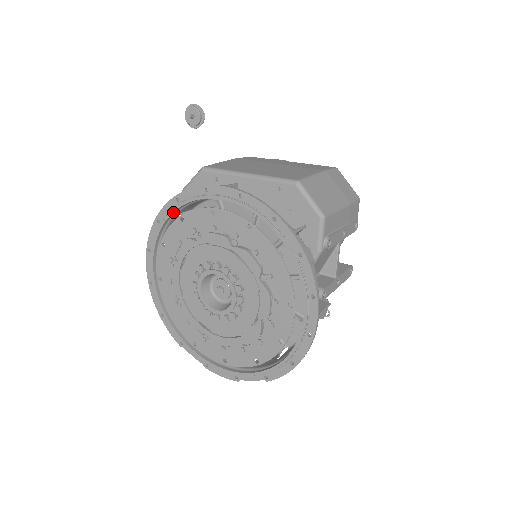
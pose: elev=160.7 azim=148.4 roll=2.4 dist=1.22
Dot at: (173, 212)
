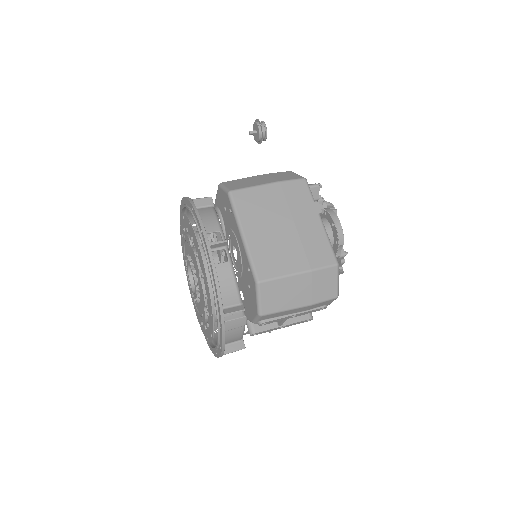
Dot at: (190, 211)
